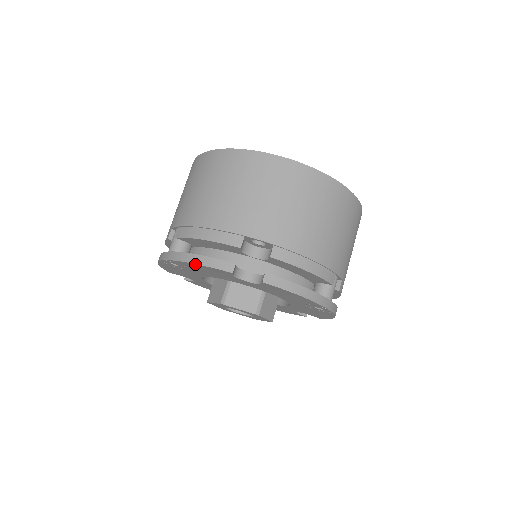
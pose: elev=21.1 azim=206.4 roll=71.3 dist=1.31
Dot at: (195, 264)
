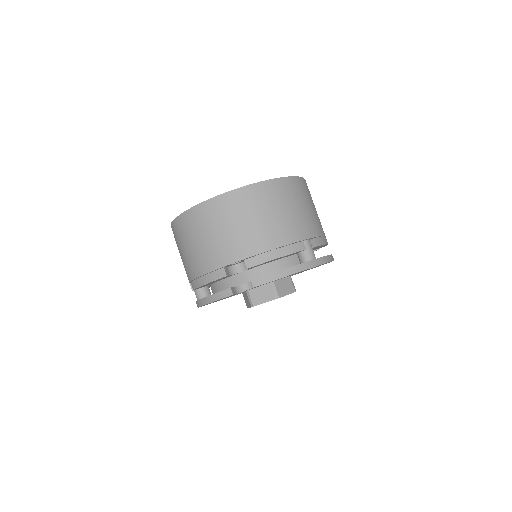
Dot at: (211, 302)
